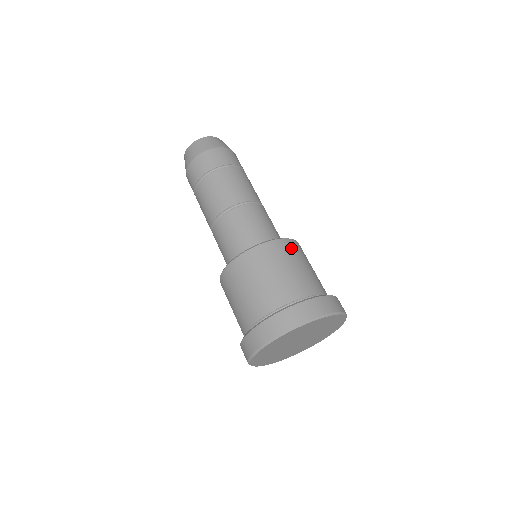
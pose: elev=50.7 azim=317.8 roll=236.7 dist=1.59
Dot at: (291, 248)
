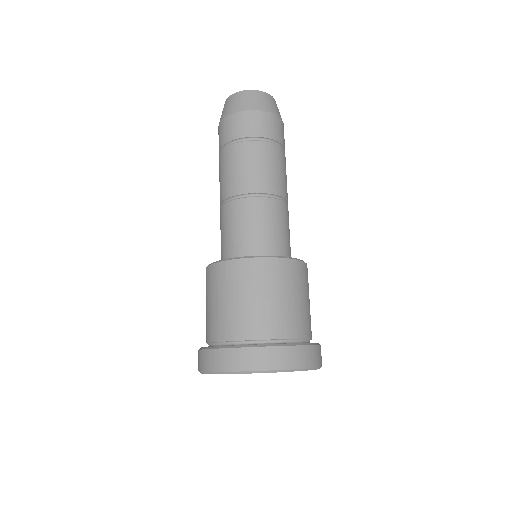
Dot at: occluded
